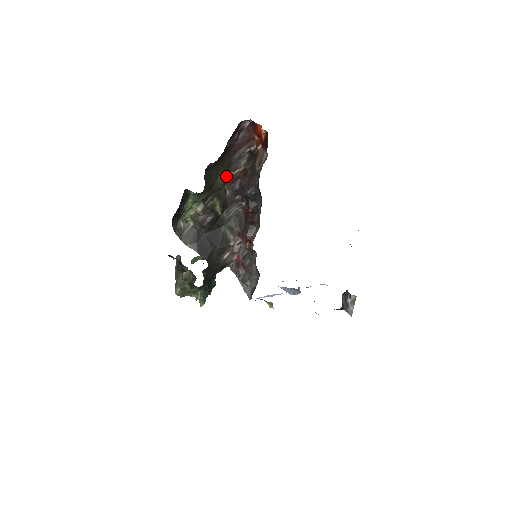
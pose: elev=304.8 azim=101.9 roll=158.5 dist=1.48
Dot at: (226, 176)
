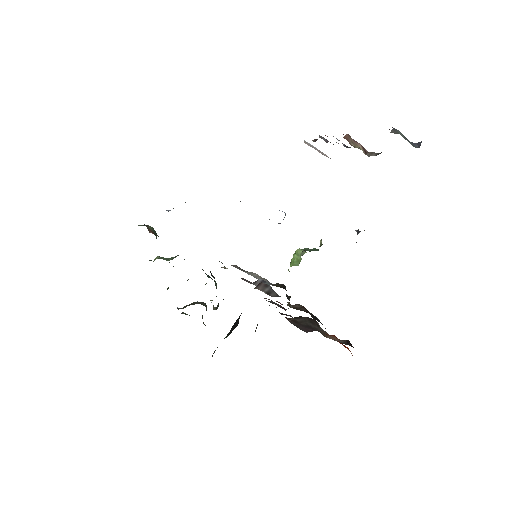
Dot at: occluded
